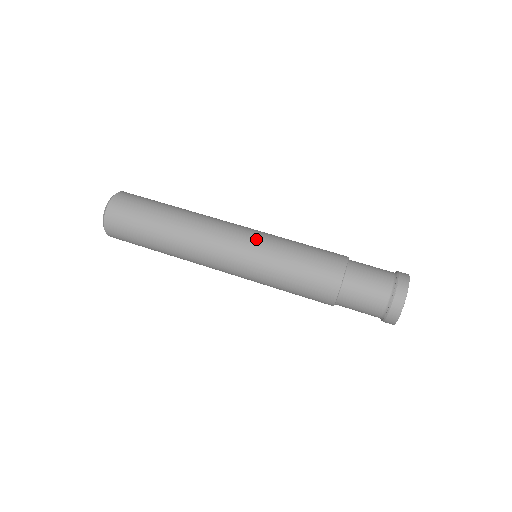
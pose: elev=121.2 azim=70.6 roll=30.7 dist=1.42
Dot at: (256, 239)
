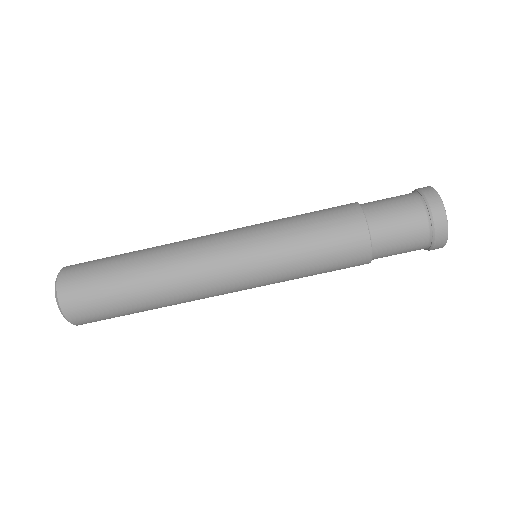
Dot at: (257, 278)
